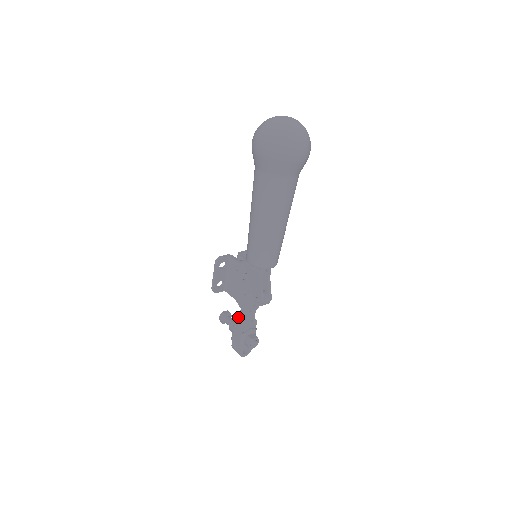
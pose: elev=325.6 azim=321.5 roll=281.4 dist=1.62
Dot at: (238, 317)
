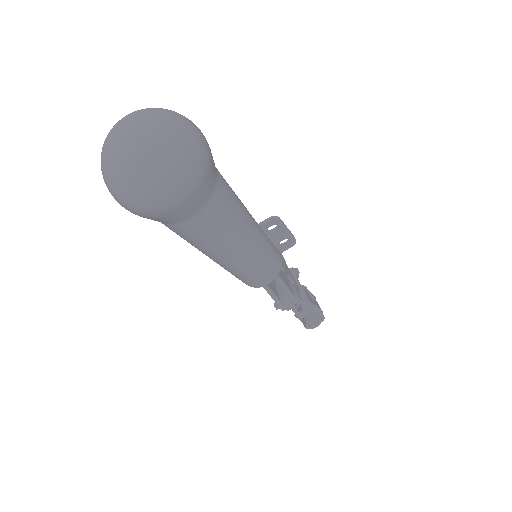
Dot at: occluded
